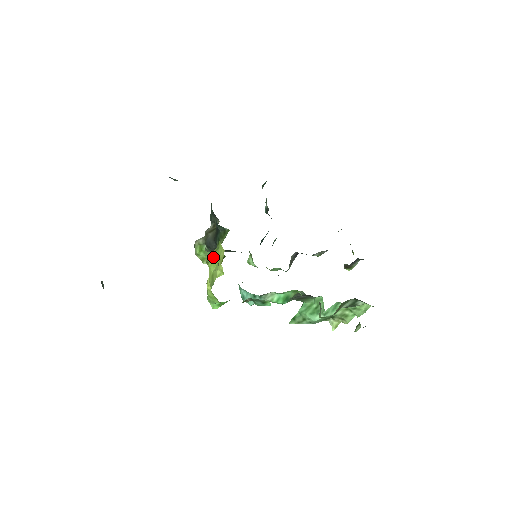
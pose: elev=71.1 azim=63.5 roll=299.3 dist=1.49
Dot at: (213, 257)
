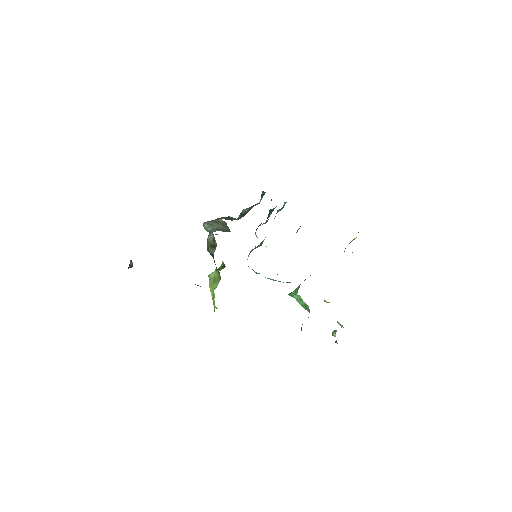
Dot at: (211, 286)
